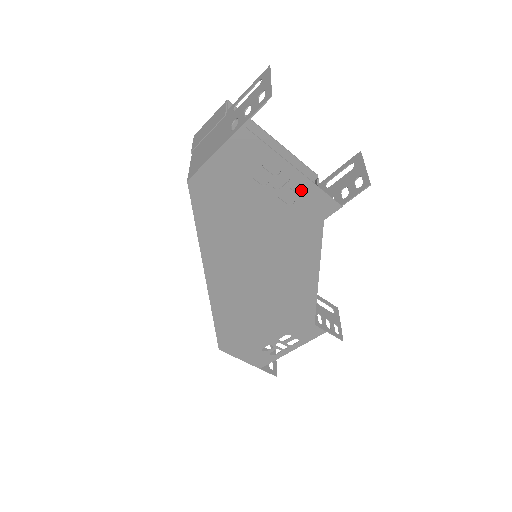
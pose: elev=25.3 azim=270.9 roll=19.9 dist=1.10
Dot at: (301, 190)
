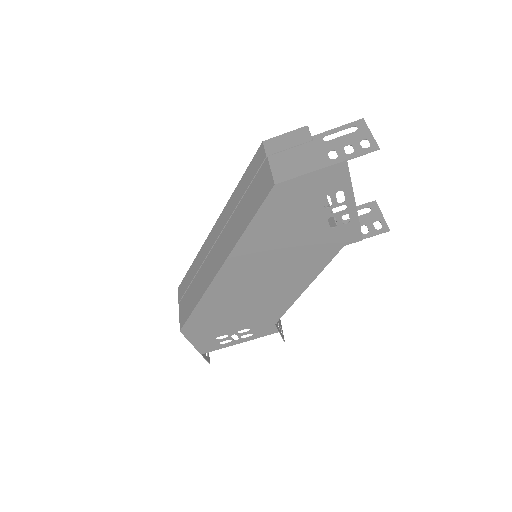
Dot at: occluded
